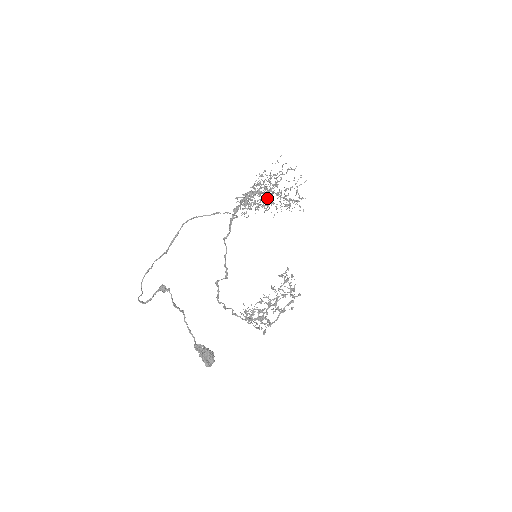
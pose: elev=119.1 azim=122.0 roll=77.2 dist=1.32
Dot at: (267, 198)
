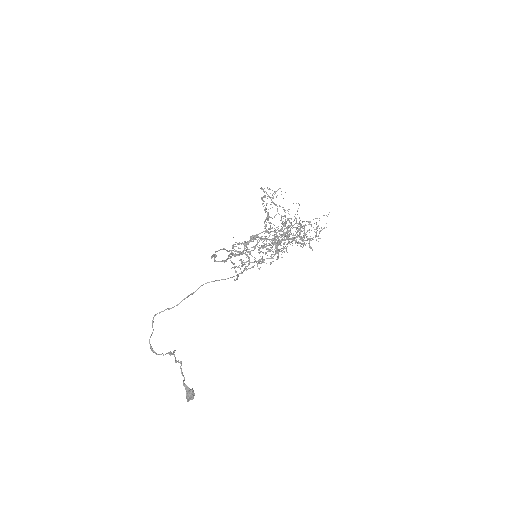
Dot at: occluded
